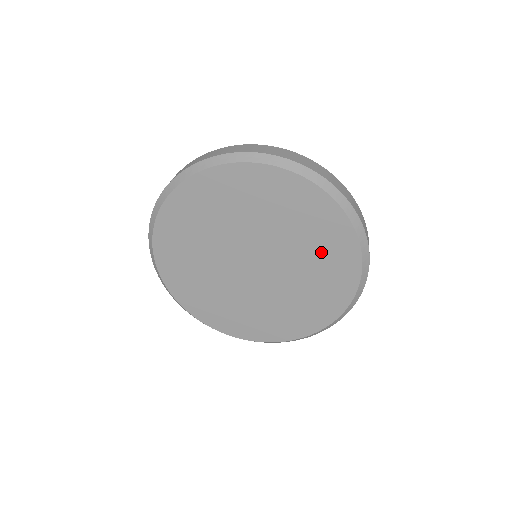
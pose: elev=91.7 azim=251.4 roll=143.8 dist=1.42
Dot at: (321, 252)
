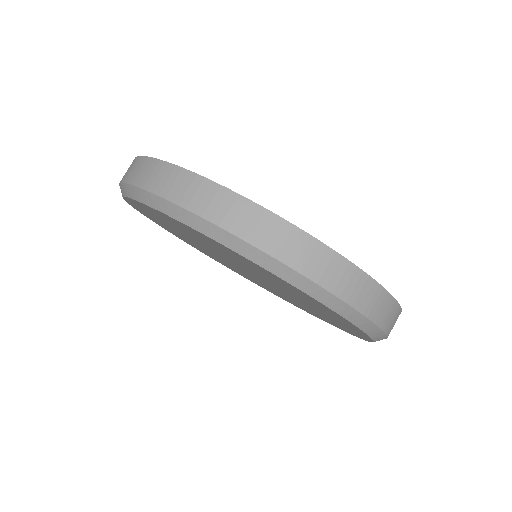
Dot at: (324, 313)
